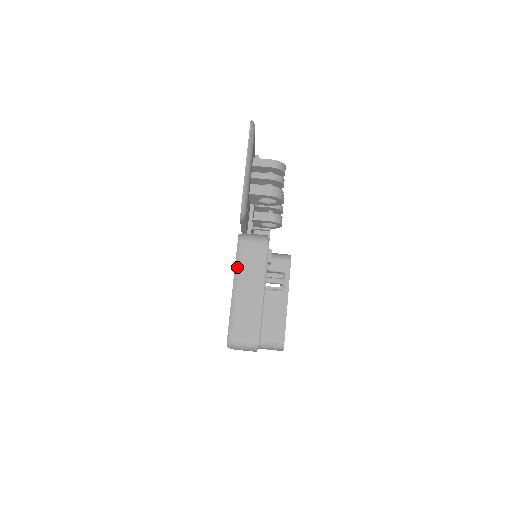
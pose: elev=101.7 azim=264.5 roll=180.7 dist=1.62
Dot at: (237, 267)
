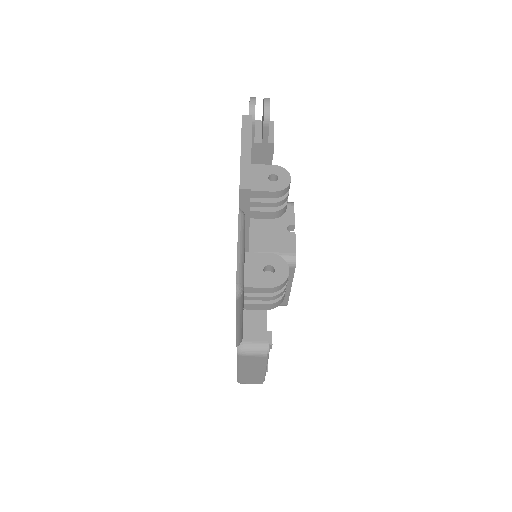
Dot at: (239, 364)
